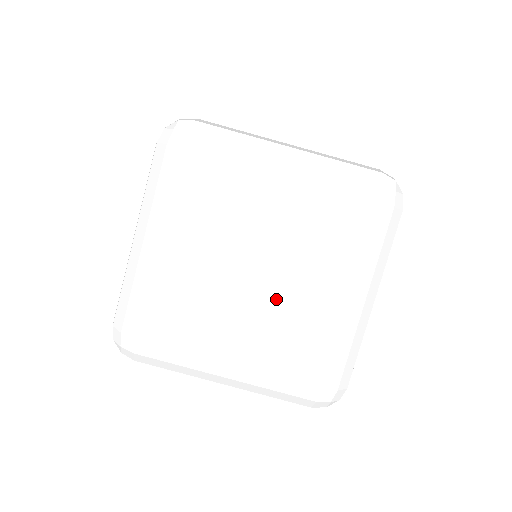
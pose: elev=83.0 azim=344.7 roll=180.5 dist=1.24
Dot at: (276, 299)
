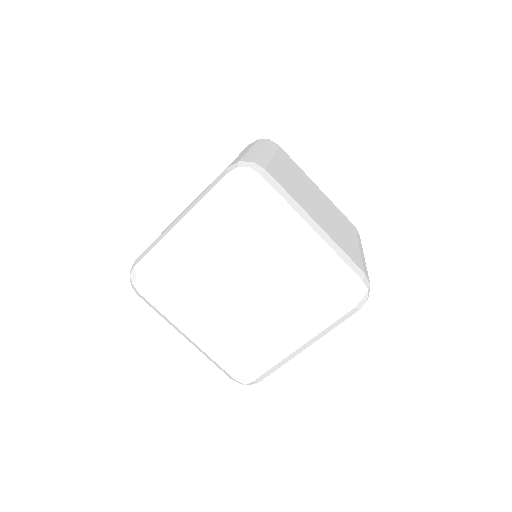
Dot at: (246, 316)
